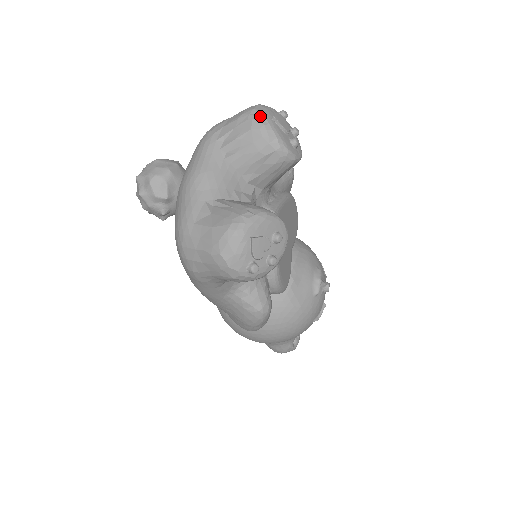
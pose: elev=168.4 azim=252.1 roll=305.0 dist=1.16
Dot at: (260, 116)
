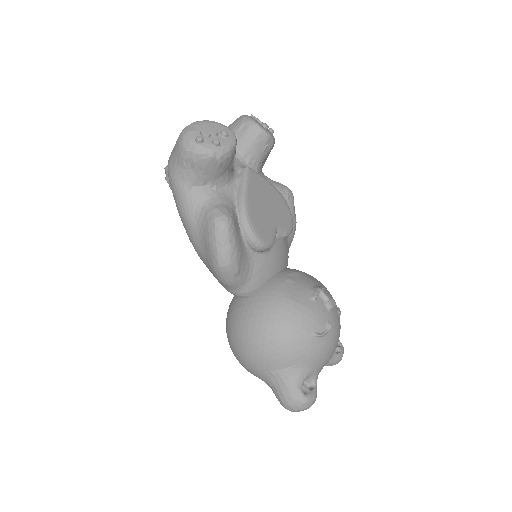
Dot at: occluded
